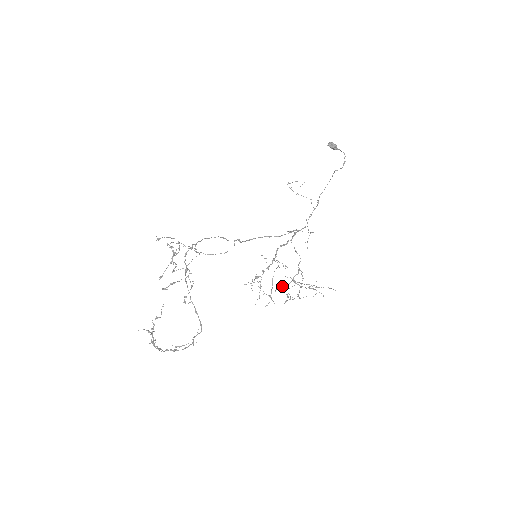
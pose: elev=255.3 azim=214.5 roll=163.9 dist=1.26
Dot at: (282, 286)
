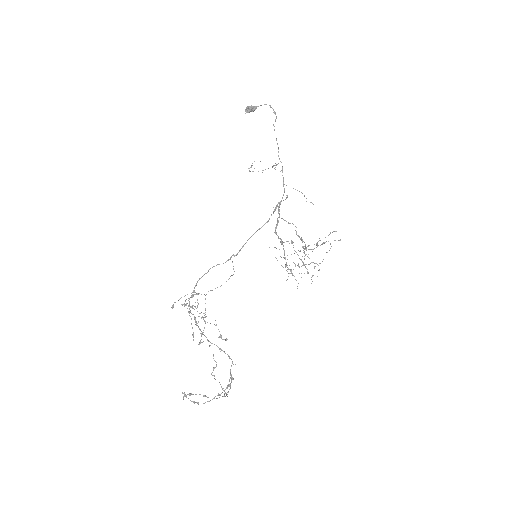
Dot at: occluded
